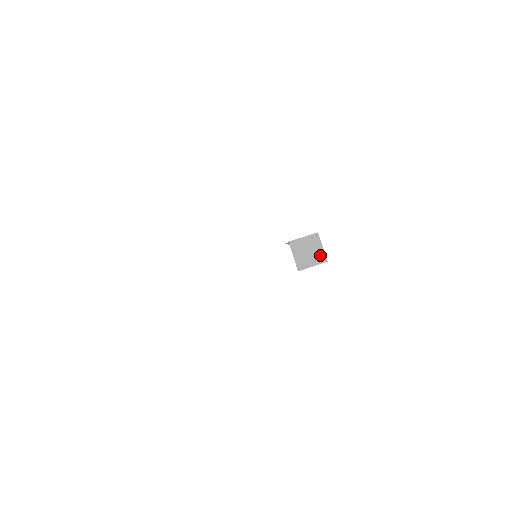
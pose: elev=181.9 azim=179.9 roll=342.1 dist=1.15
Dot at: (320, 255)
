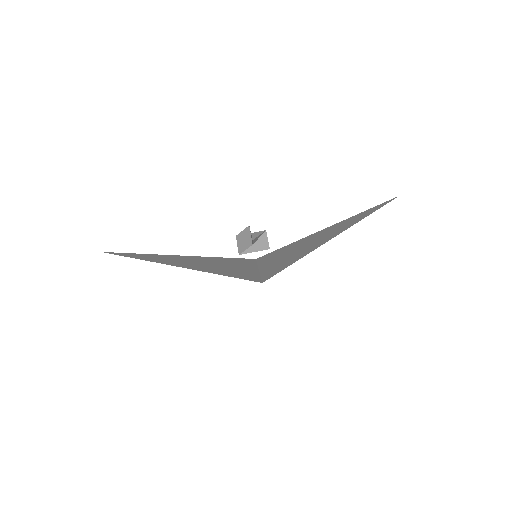
Dot at: (249, 241)
